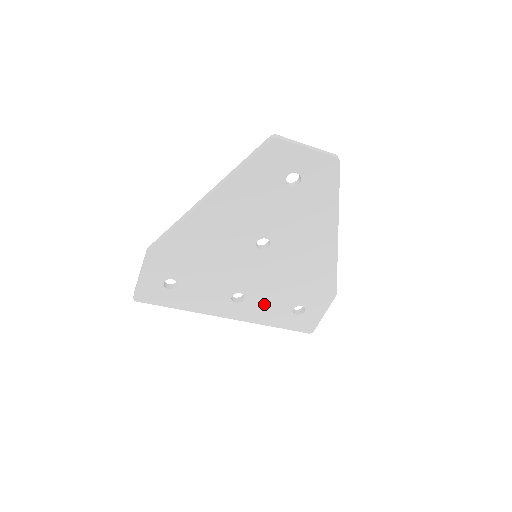
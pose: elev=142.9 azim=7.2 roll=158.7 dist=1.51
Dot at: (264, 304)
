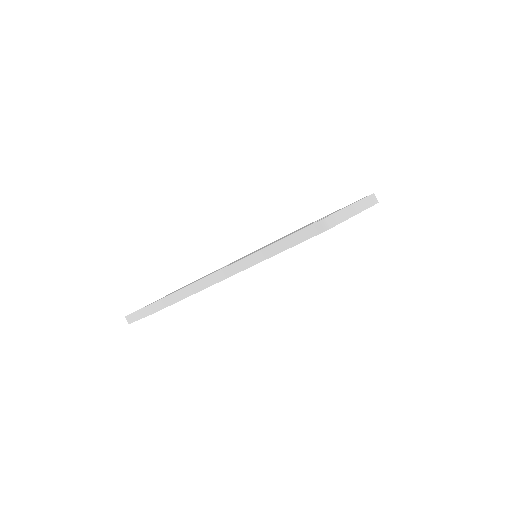
Dot at: occluded
